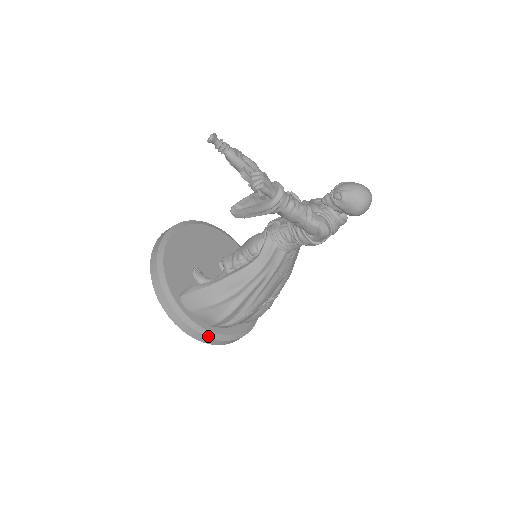
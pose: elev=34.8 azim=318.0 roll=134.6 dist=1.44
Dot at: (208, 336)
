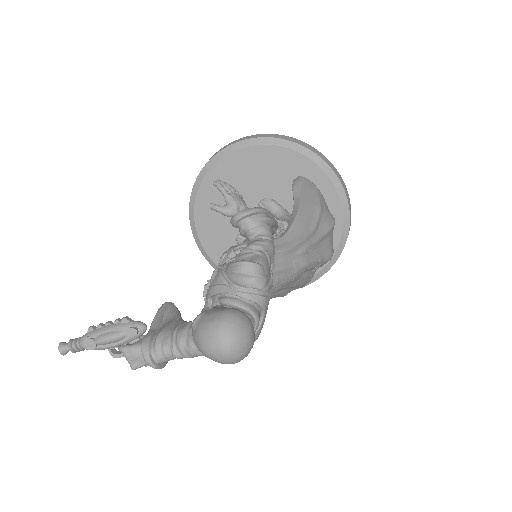
Dot at: (295, 289)
